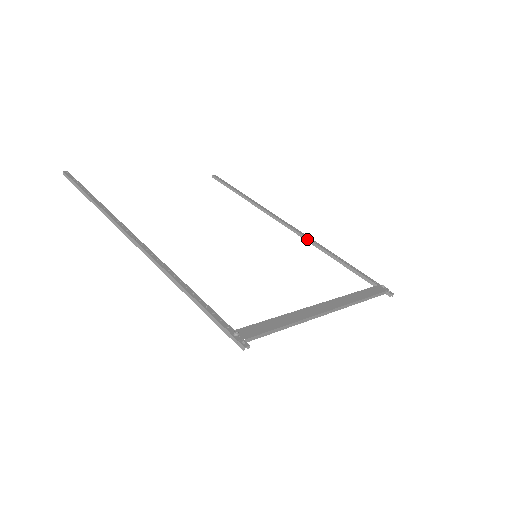
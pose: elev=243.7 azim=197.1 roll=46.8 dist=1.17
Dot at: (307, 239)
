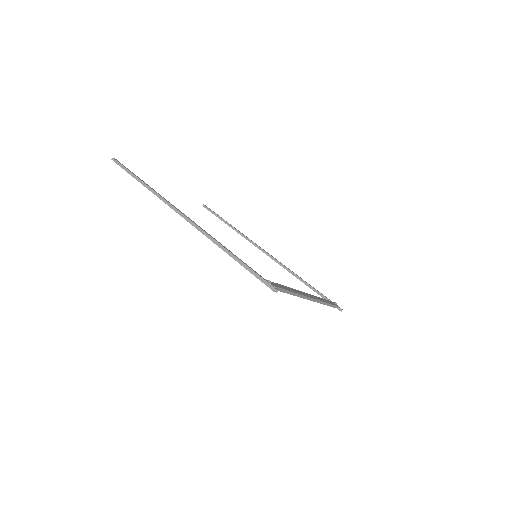
Dot at: (280, 263)
